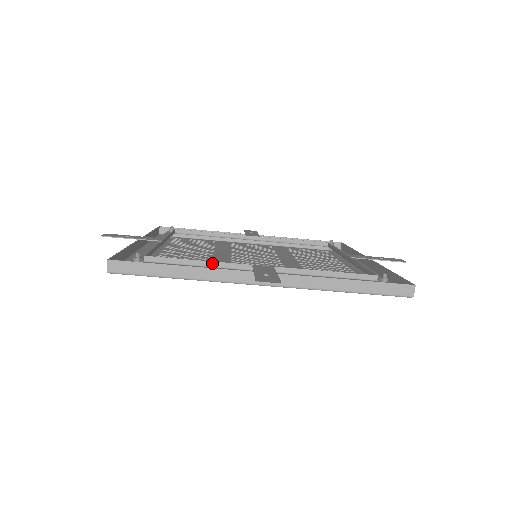
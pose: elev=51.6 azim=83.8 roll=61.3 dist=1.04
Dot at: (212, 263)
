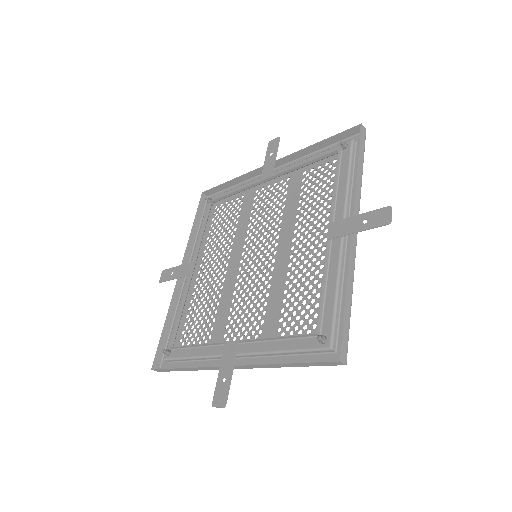
Dot at: (203, 345)
